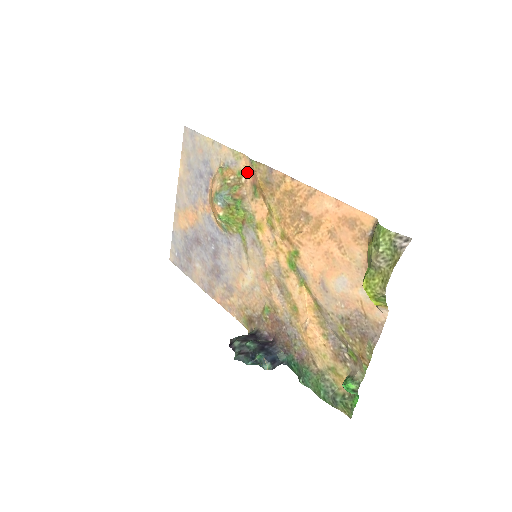
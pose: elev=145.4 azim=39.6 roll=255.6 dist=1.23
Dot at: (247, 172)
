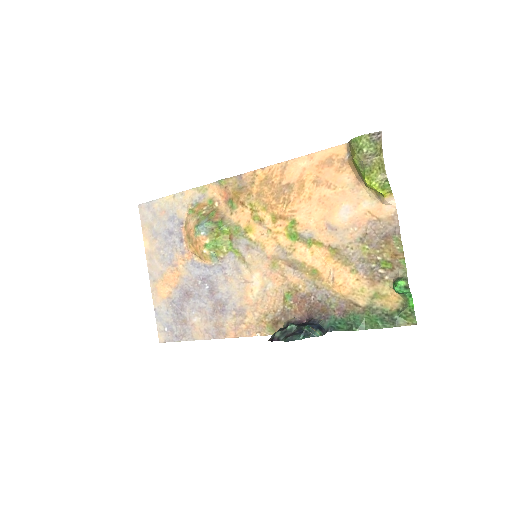
Dot at: (217, 196)
